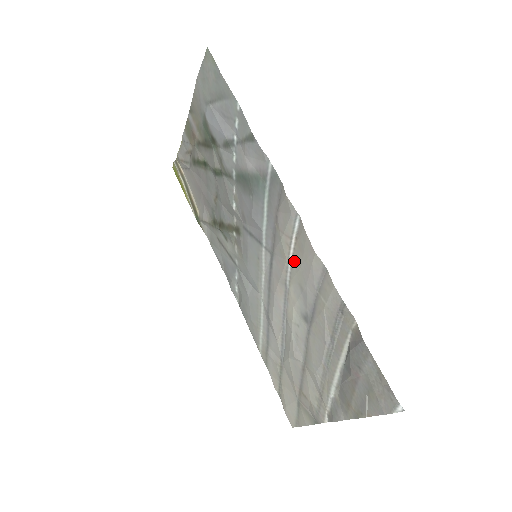
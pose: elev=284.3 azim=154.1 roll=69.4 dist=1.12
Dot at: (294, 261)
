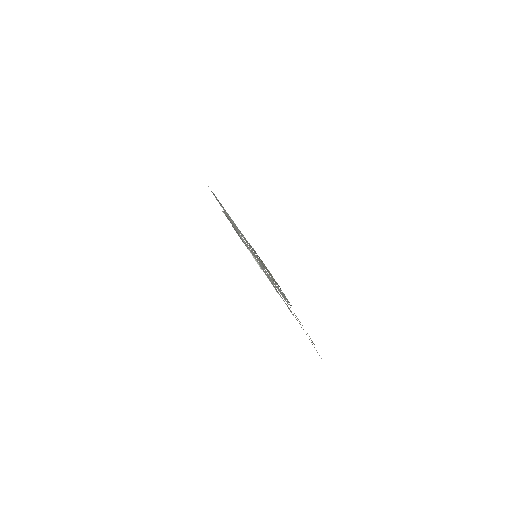
Dot at: (238, 230)
